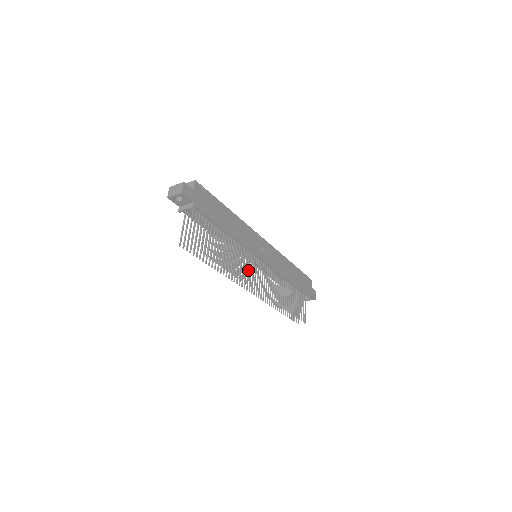
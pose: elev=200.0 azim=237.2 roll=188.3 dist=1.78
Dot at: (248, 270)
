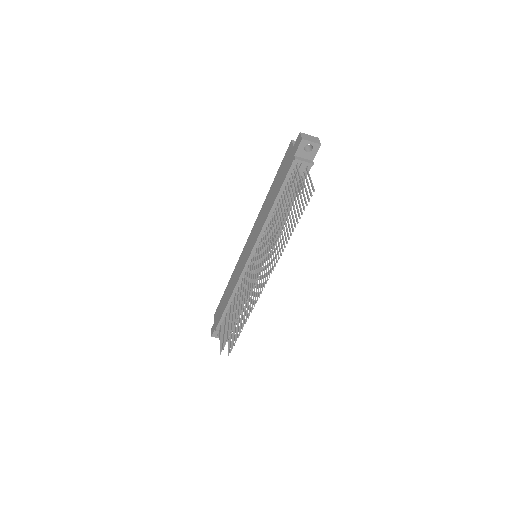
Dot at: occluded
